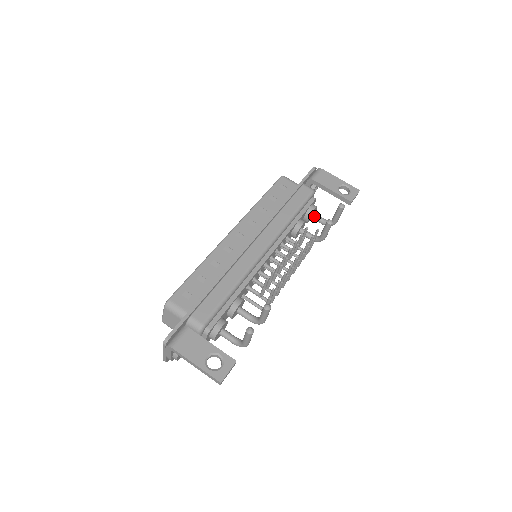
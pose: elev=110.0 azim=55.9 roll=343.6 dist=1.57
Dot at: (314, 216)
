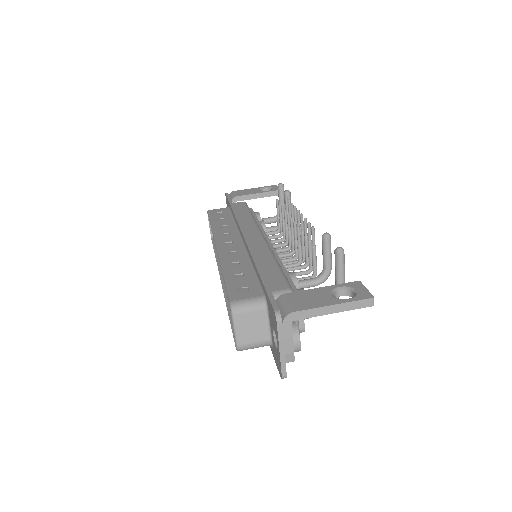
Dot at: occluded
